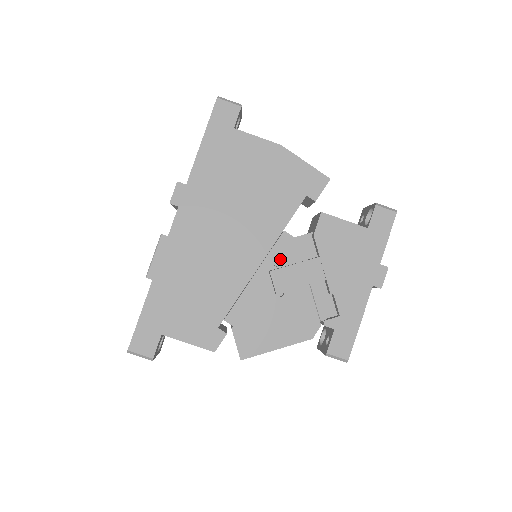
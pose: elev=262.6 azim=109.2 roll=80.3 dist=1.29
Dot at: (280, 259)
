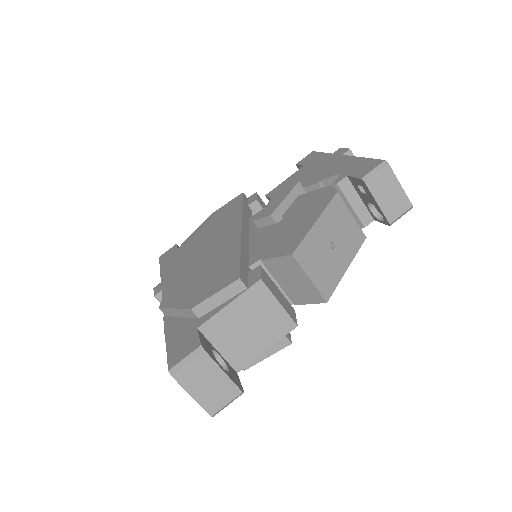
Dot at: occluded
